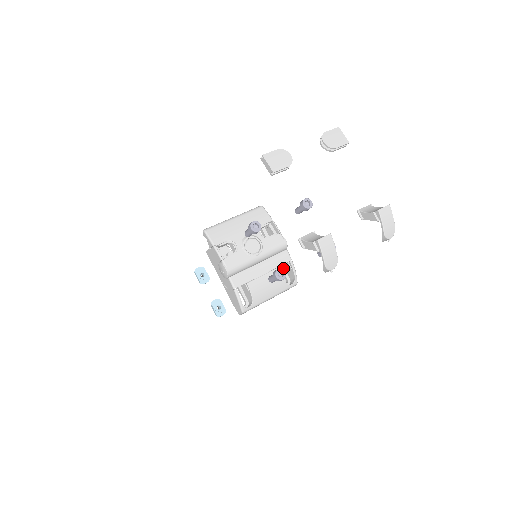
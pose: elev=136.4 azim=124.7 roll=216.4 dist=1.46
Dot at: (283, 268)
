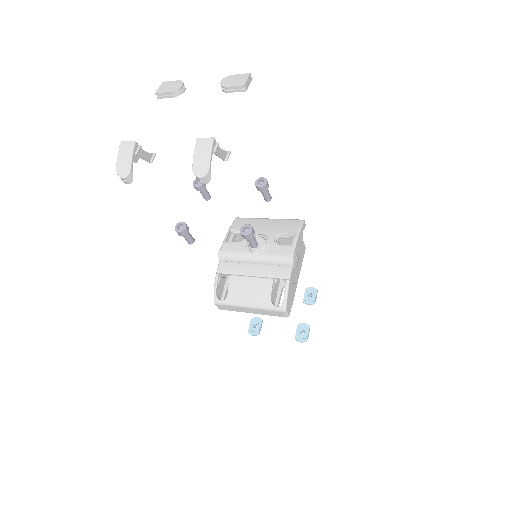
Dot at: occluded
